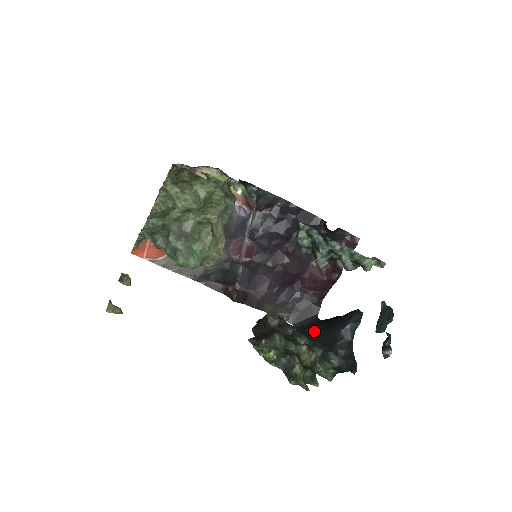
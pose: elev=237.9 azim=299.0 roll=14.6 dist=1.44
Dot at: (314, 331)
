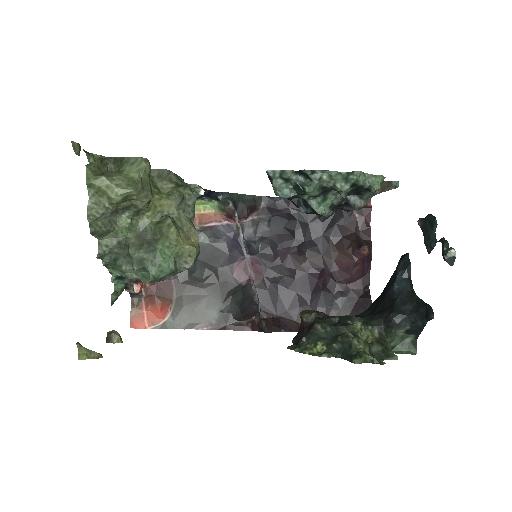
Dot at: (367, 311)
